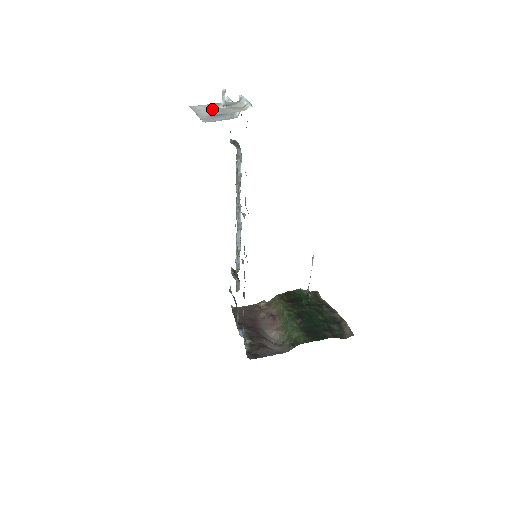
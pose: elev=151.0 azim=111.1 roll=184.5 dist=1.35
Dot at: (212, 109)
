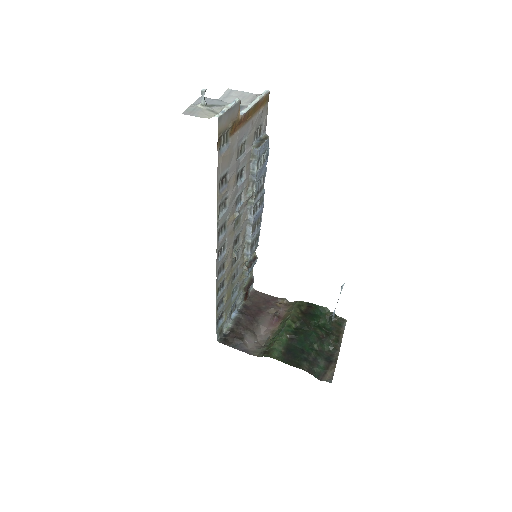
Dot at: occluded
